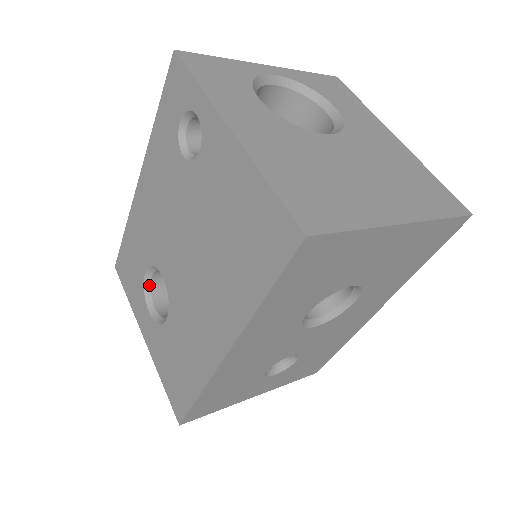
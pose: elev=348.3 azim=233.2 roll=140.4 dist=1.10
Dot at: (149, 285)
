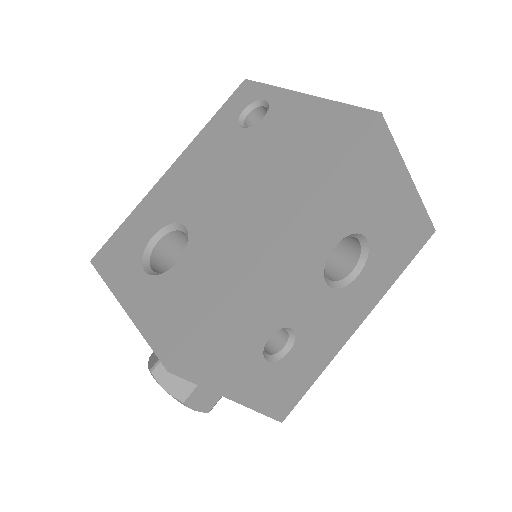
Dot at: (150, 251)
